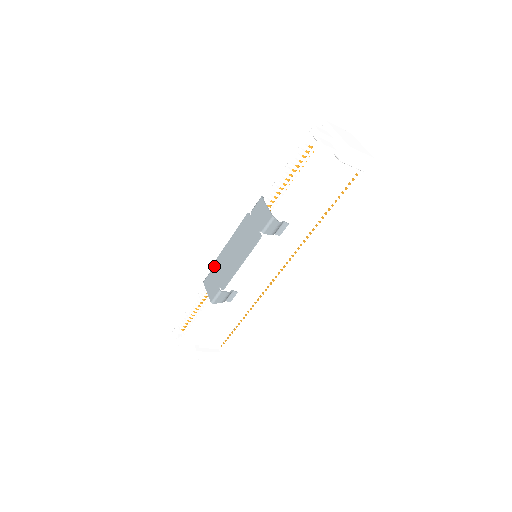
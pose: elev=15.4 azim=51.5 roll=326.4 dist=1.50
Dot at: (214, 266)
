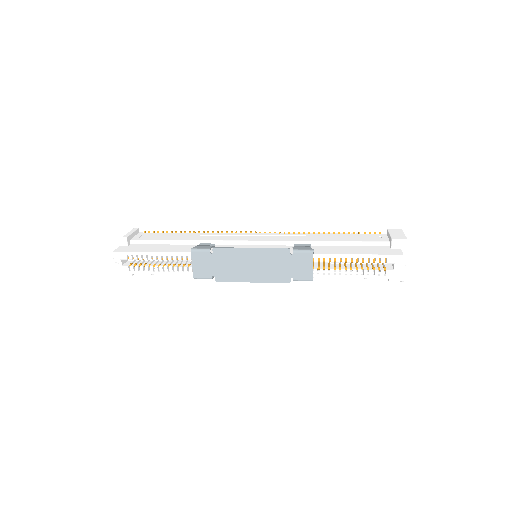
Dot at: (216, 252)
